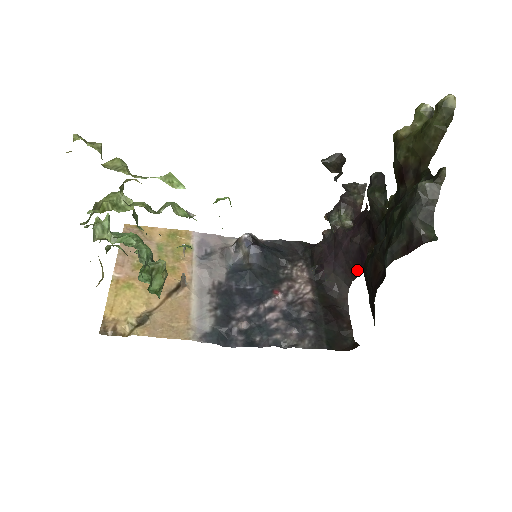
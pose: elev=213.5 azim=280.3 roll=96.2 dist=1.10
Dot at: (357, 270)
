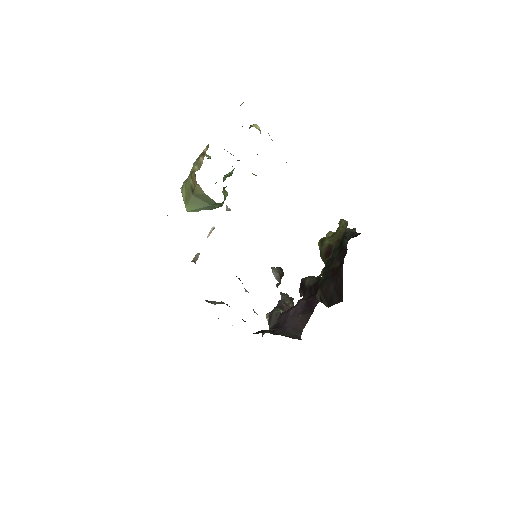
Dot at: (307, 316)
